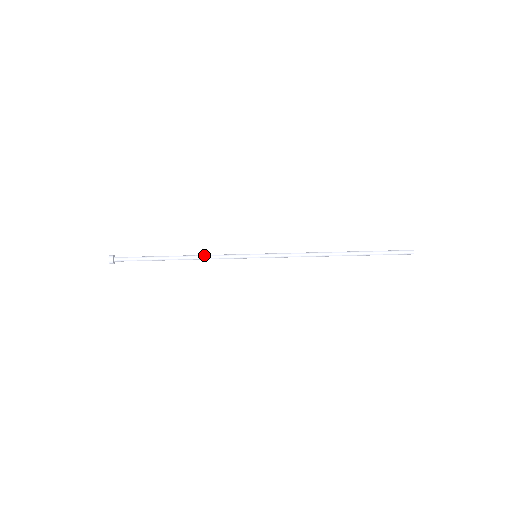
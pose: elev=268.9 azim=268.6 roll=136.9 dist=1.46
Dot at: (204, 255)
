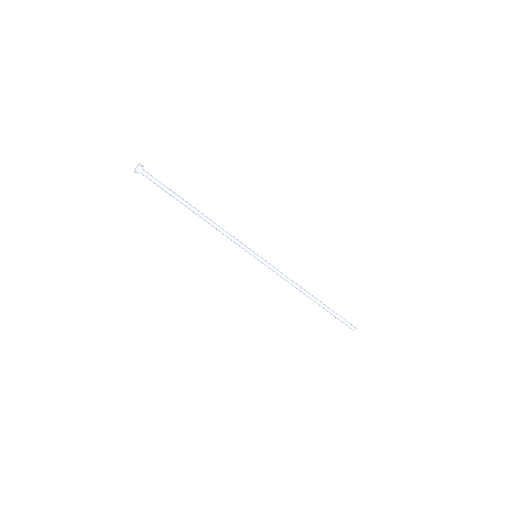
Dot at: (219, 226)
